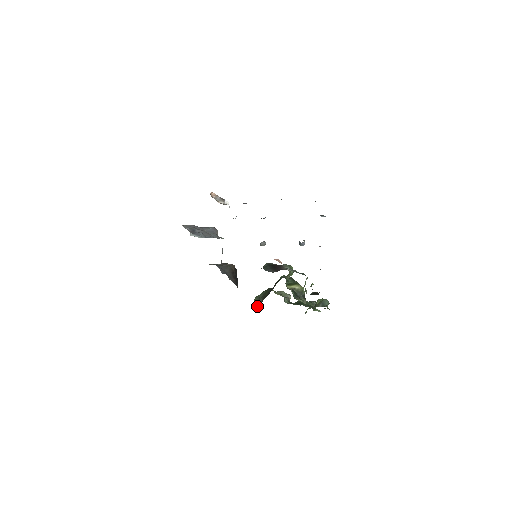
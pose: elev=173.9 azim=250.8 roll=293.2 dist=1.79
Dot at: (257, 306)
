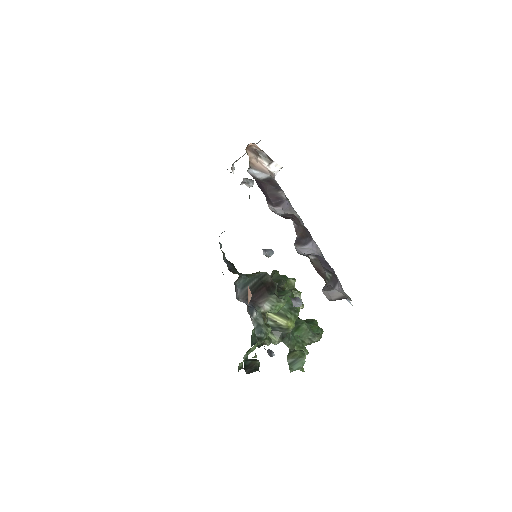
Dot at: occluded
